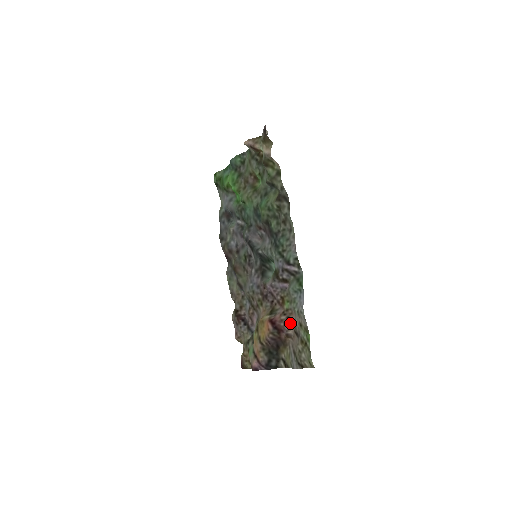
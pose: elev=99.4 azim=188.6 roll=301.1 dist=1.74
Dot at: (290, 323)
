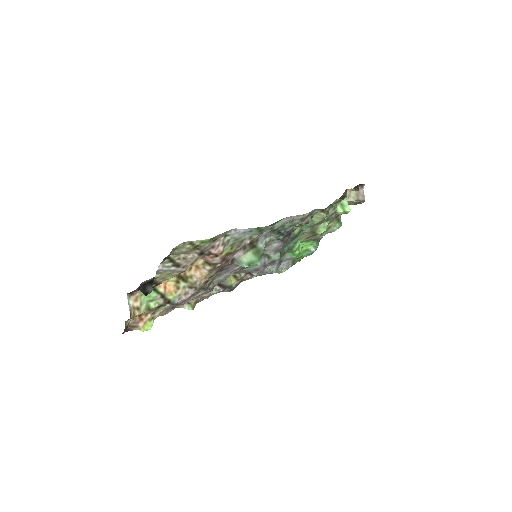
Dot at: (209, 254)
